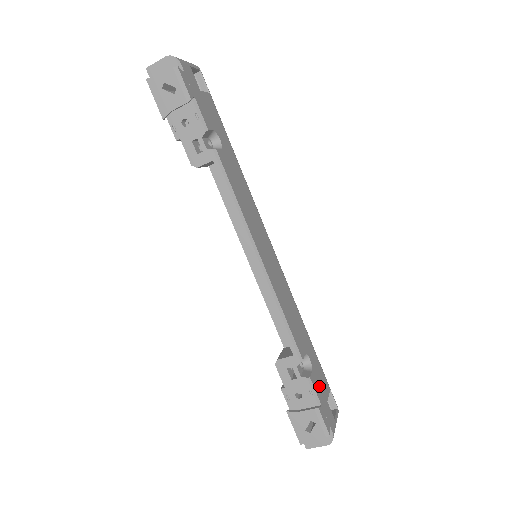
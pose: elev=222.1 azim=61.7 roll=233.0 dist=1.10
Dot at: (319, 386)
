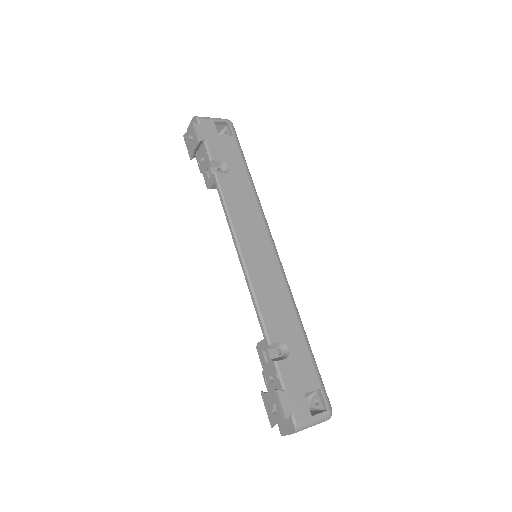
Dot at: (294, 375)
